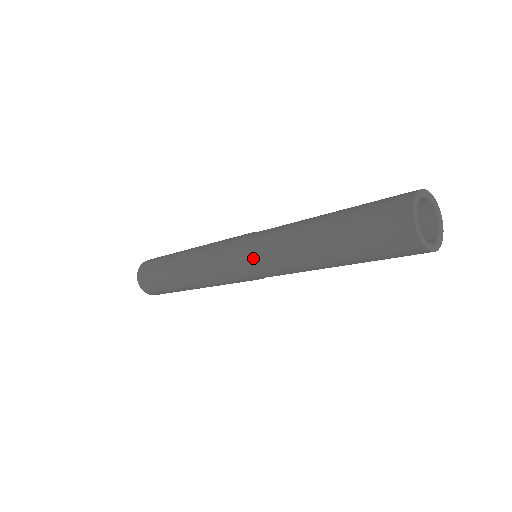
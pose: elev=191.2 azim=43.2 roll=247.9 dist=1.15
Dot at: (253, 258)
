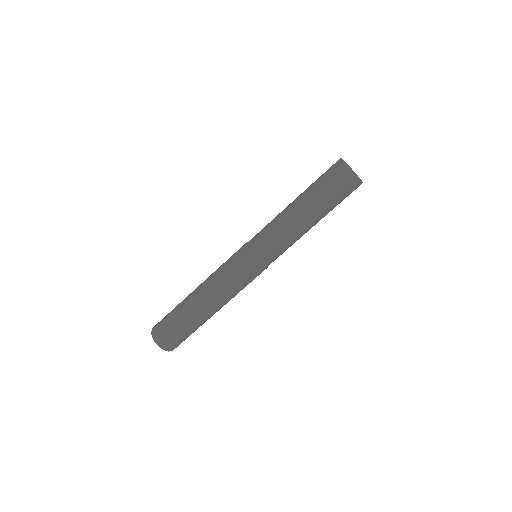
Dot at: (256, 239)
